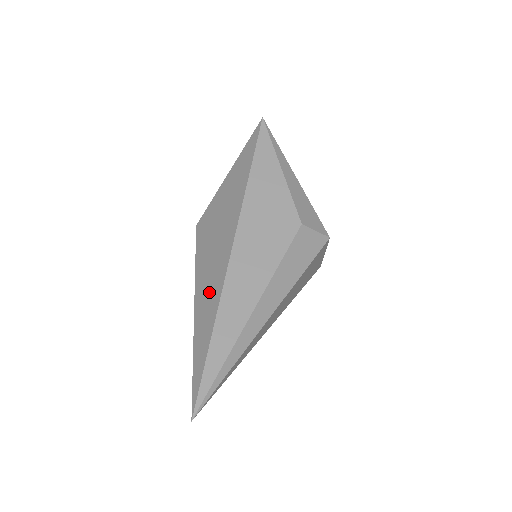
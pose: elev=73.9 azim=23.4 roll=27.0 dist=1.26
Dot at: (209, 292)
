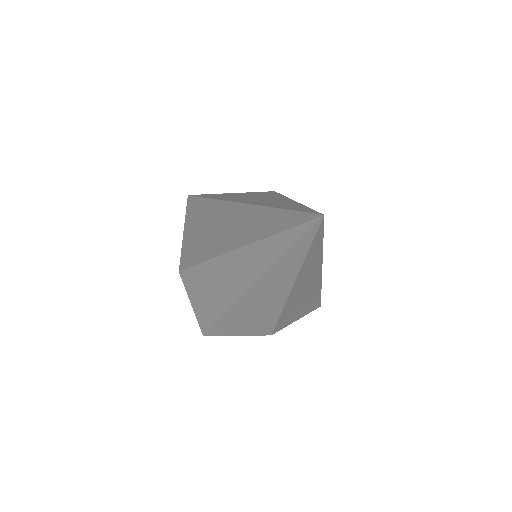
Dot at: (237, 226)
